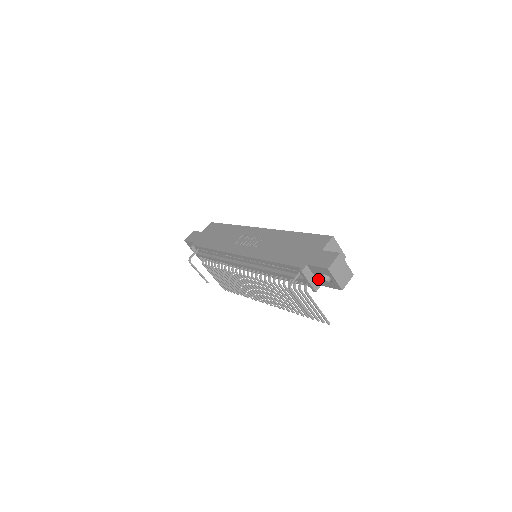
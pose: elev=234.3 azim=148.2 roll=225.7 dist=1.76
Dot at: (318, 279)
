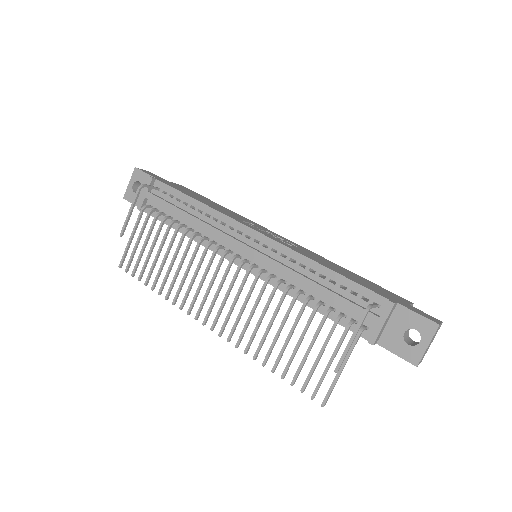
Dot at: (386, 332)
